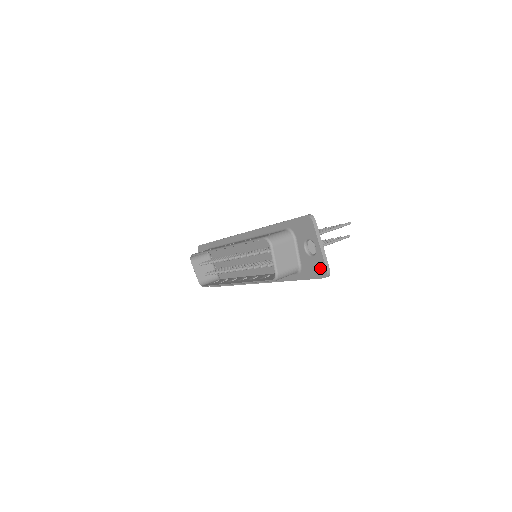
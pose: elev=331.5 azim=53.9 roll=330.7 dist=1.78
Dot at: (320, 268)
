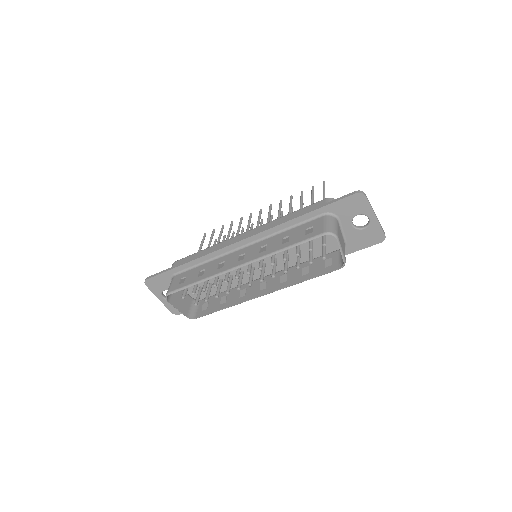
Dot at: (375, 236)
